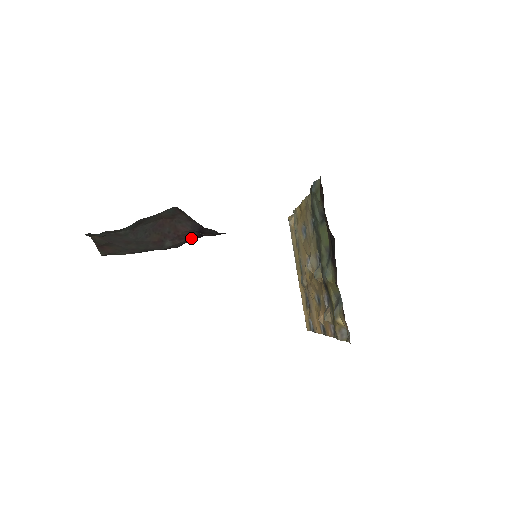
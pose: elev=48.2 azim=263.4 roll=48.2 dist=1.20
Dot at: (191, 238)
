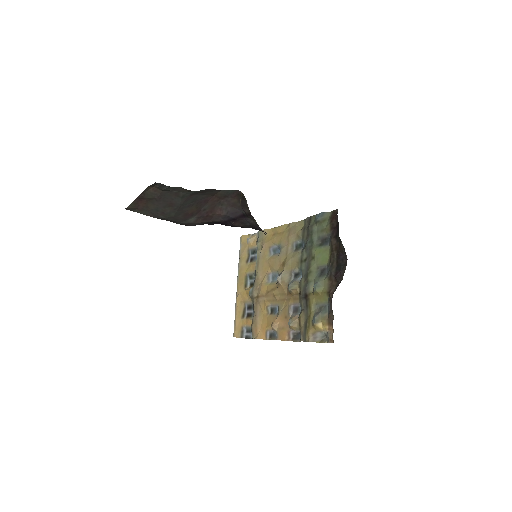
Dot at: (210, 222)
